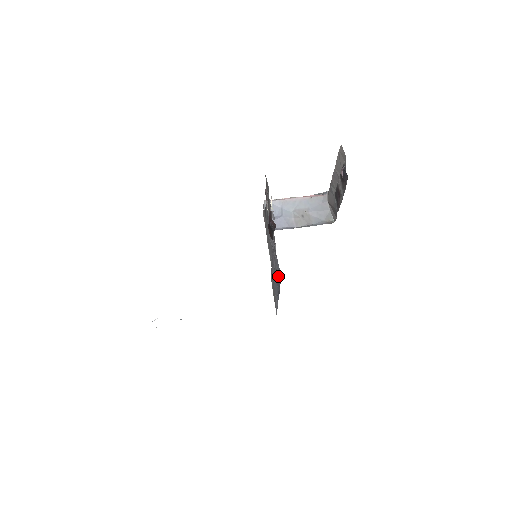
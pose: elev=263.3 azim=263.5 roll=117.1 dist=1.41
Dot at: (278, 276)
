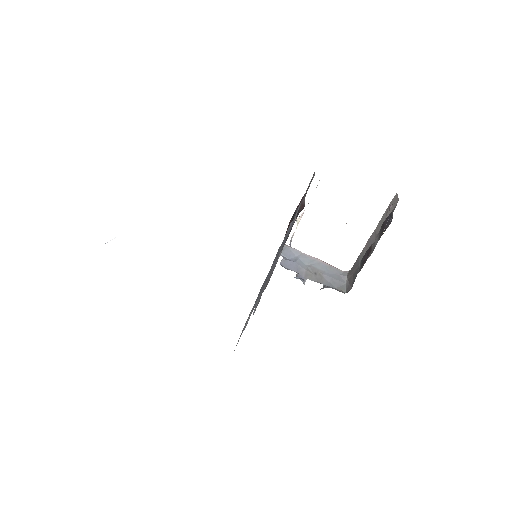
Dot at: occluded
